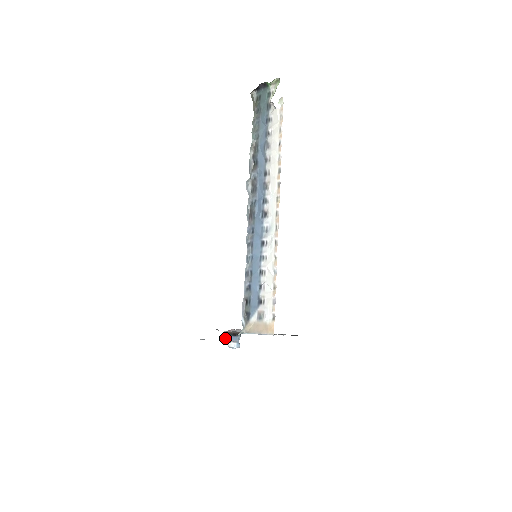
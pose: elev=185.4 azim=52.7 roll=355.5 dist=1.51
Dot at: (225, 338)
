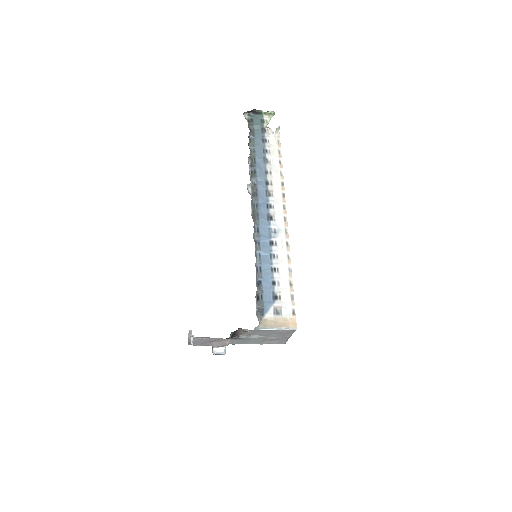
Dot at: (230, 336)
